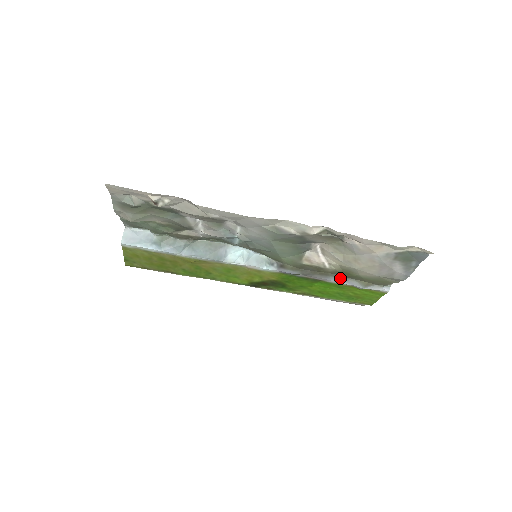
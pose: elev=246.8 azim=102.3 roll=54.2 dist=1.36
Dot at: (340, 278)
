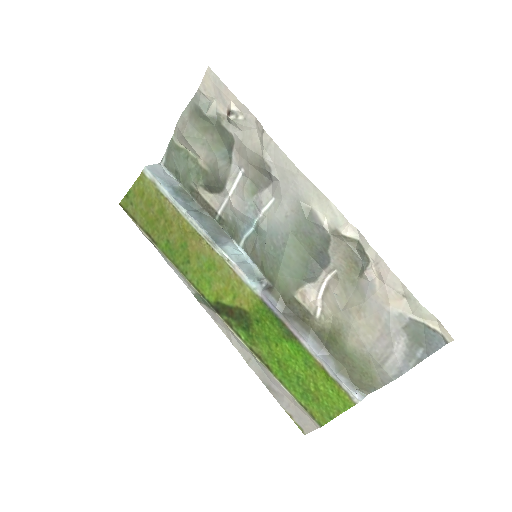
Dot at: (318, 345)
